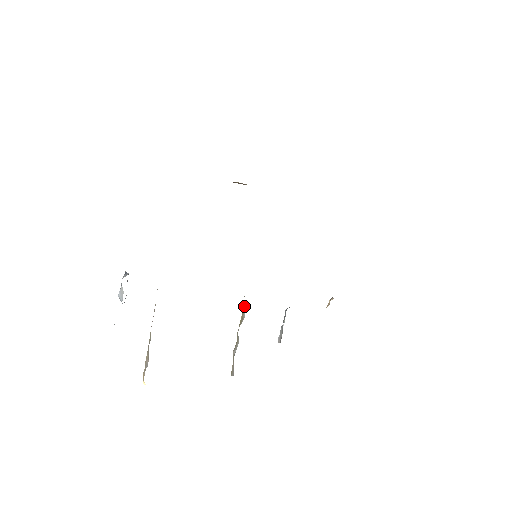
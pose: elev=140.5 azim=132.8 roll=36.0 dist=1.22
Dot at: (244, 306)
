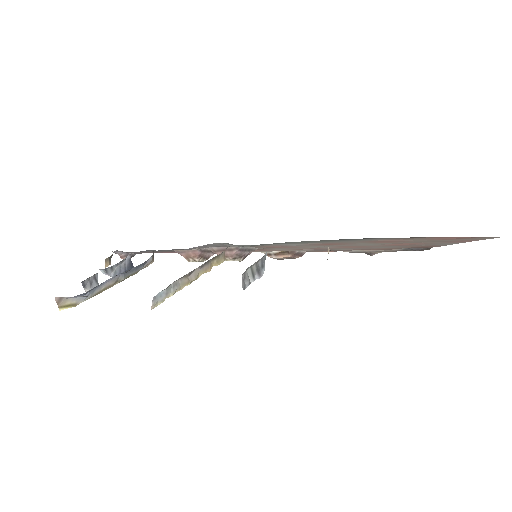
Dot at: (210, 268)
